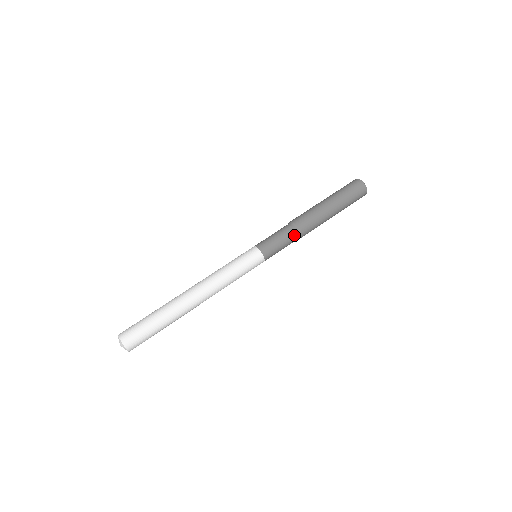
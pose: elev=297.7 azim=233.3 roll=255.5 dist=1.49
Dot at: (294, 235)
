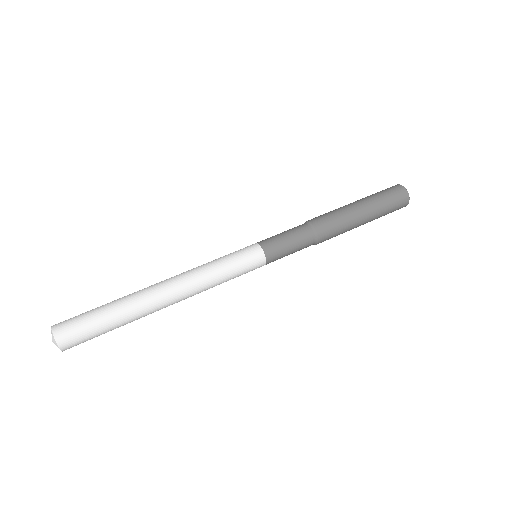
Dot at: (305, 229)
